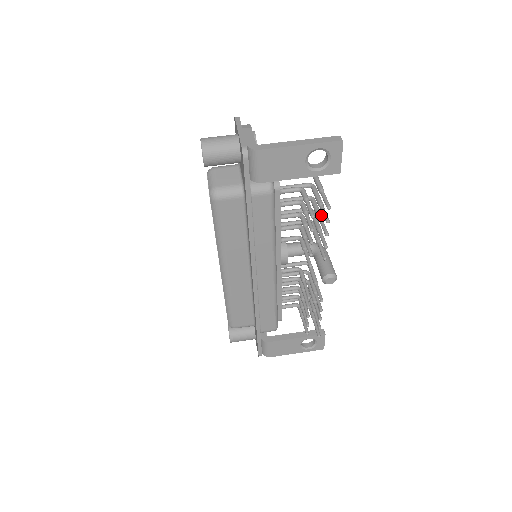
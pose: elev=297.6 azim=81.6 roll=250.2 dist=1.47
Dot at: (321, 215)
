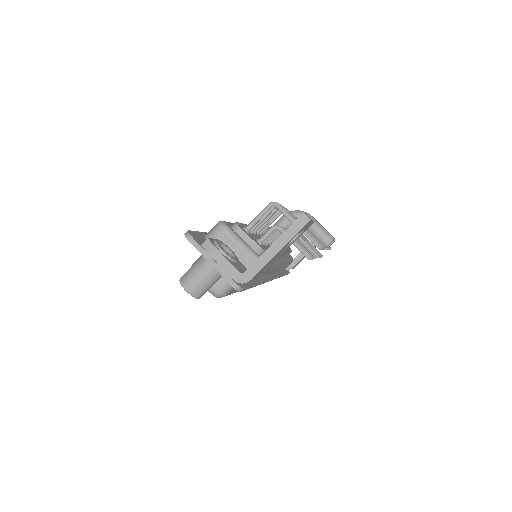
Dot at: occluded
